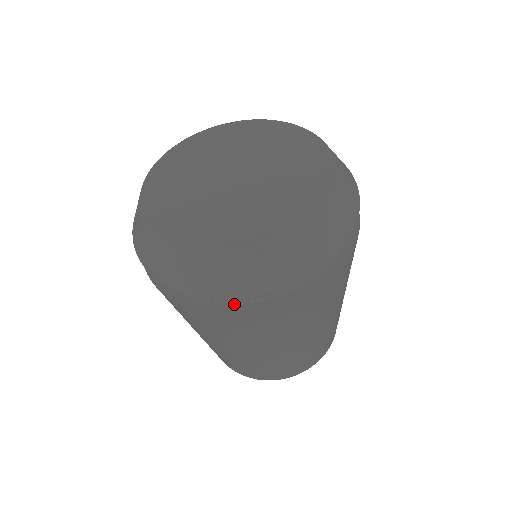
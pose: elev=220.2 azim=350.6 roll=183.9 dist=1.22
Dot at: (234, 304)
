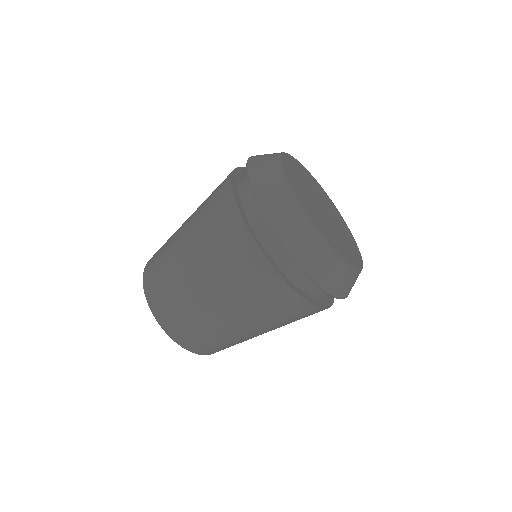
Dot at: (270, 256)
